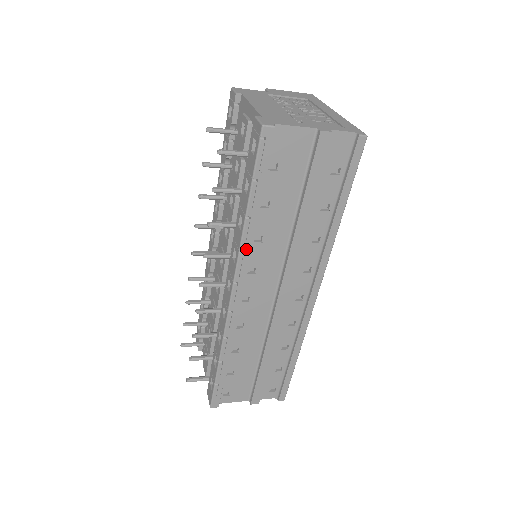
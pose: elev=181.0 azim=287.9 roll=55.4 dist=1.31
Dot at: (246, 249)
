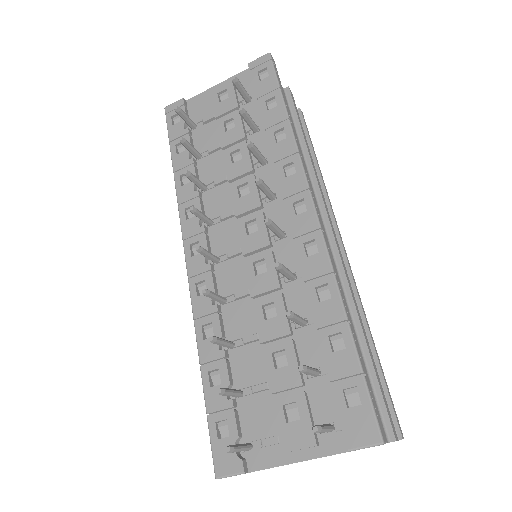
Dot at: (301, 154)
